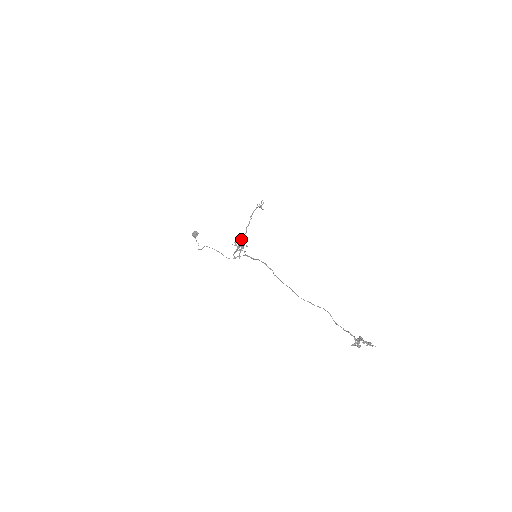
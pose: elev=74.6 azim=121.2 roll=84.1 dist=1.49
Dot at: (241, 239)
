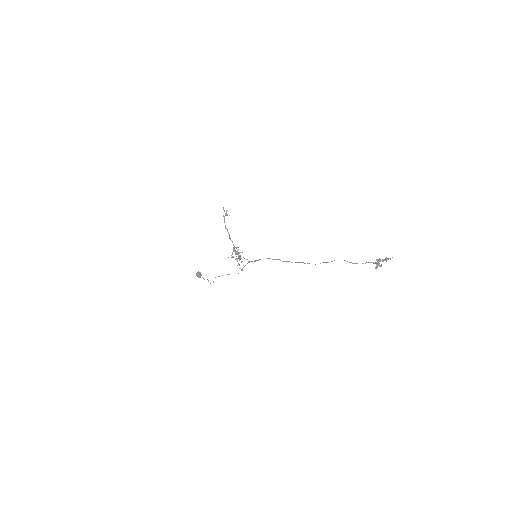
Dot at: (234, 251)
